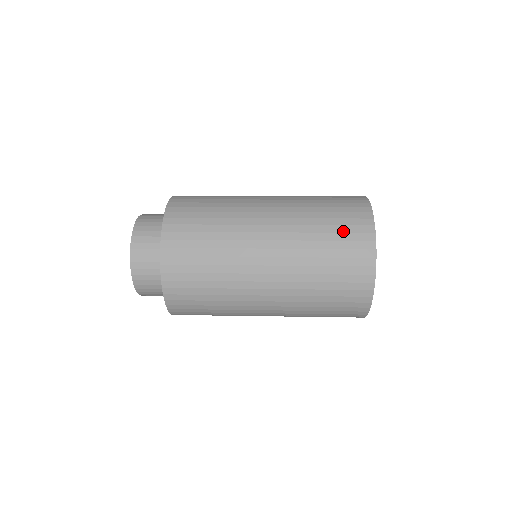
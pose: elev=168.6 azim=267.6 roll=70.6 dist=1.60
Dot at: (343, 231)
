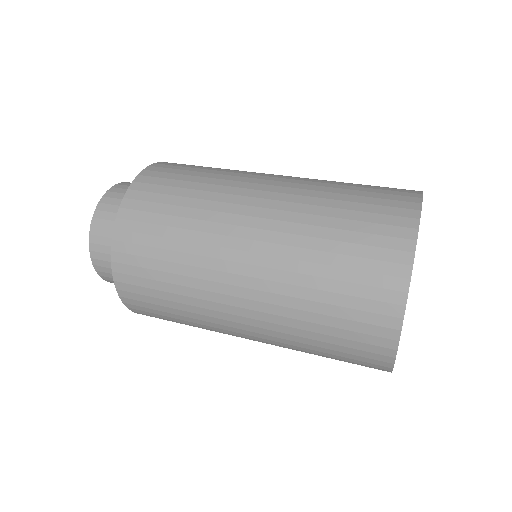
Dot at: (365, 230)
